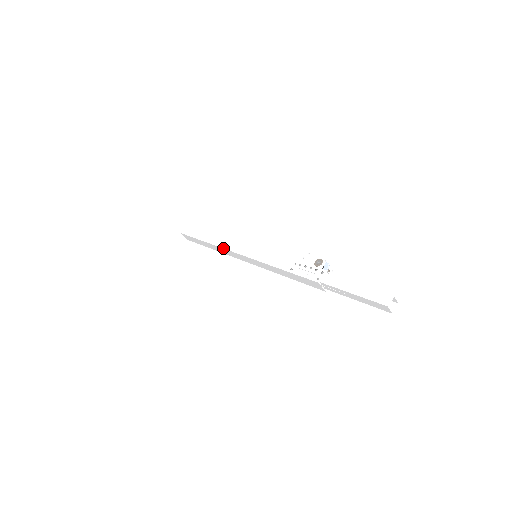
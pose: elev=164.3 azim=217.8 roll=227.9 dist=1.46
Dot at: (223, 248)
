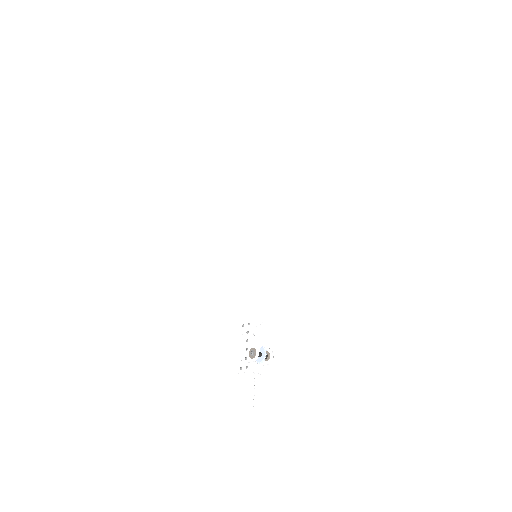
Dot at: (247, 210)
